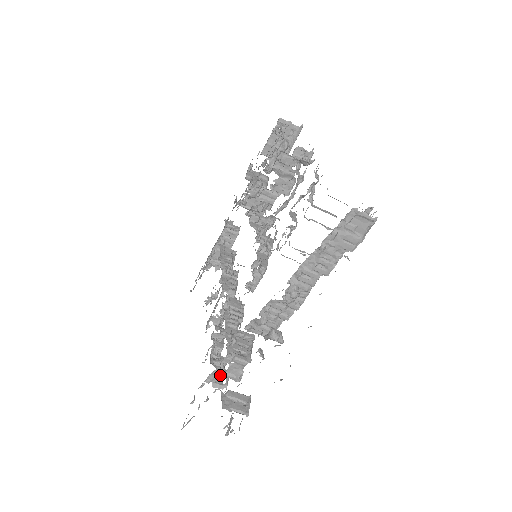
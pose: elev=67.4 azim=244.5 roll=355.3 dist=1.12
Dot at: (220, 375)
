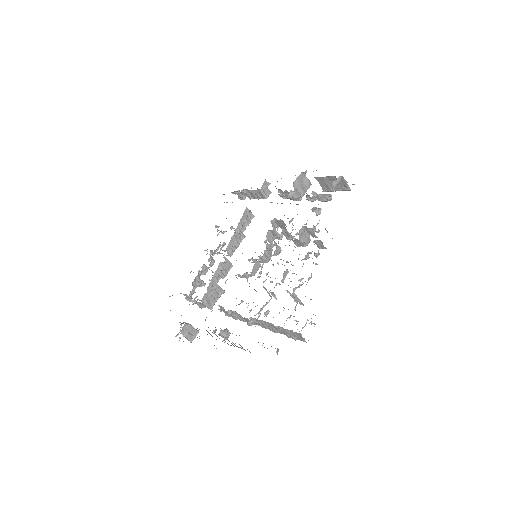
Dot at: occluded
